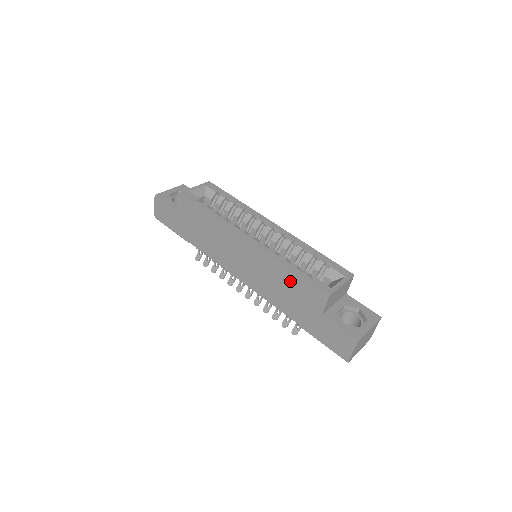
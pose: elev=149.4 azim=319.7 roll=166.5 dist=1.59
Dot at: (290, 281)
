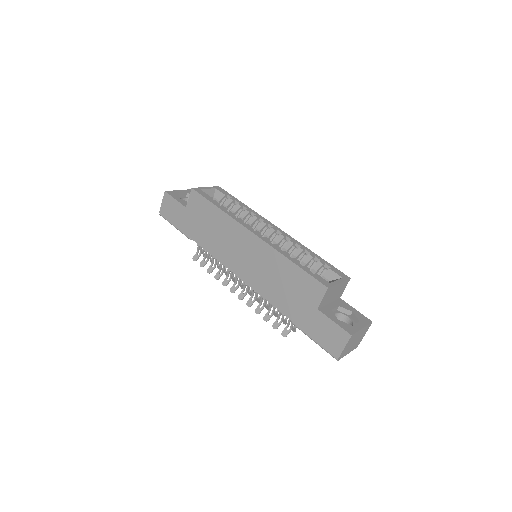
Dot at: (290, 275)
